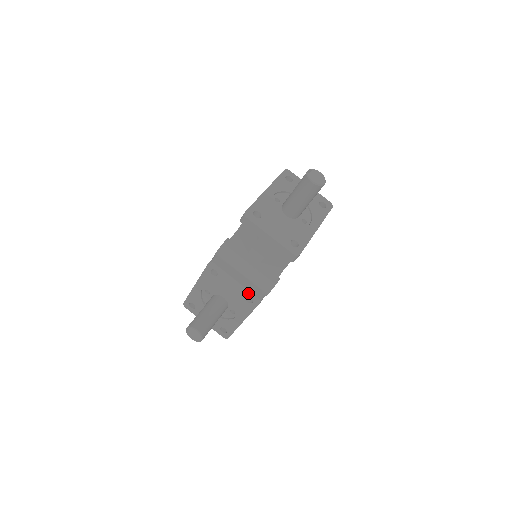
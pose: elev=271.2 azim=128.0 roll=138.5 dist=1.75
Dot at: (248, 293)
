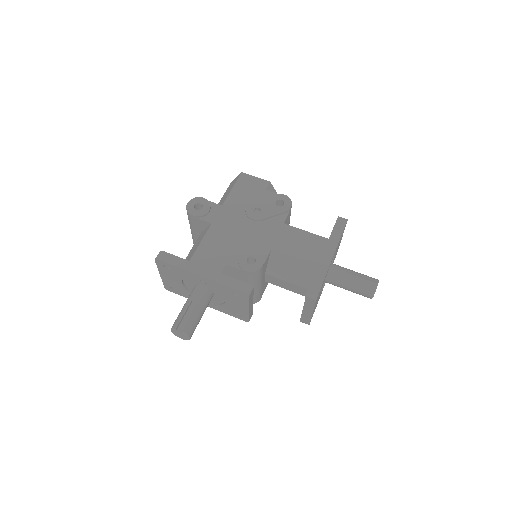
Dot at: (245, 315)
